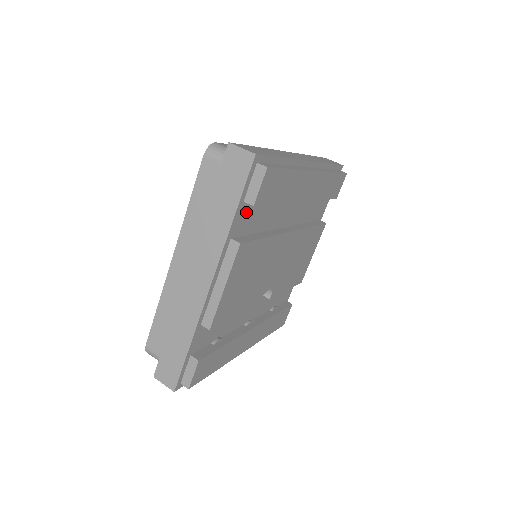
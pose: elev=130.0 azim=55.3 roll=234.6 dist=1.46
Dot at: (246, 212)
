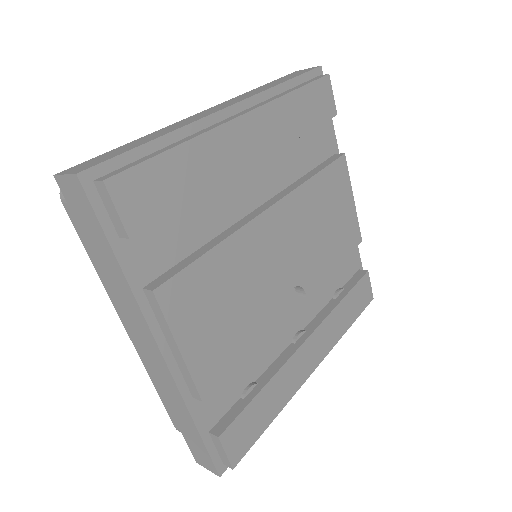
Dot at: (143, 244)
